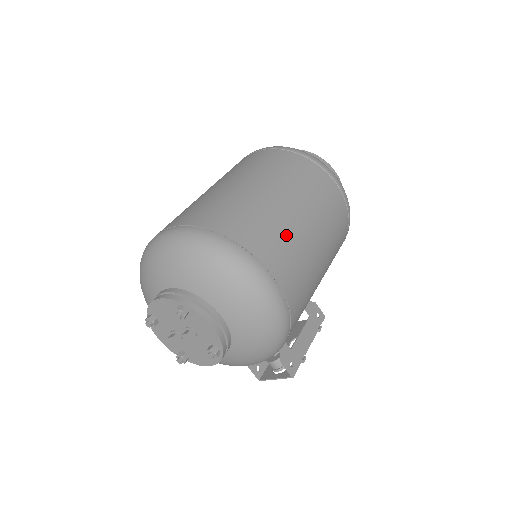
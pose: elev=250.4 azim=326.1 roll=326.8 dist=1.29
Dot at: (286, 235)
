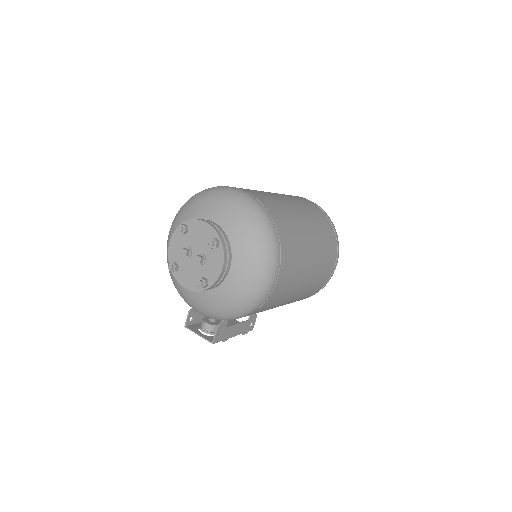
Dot at: (299, 264)
